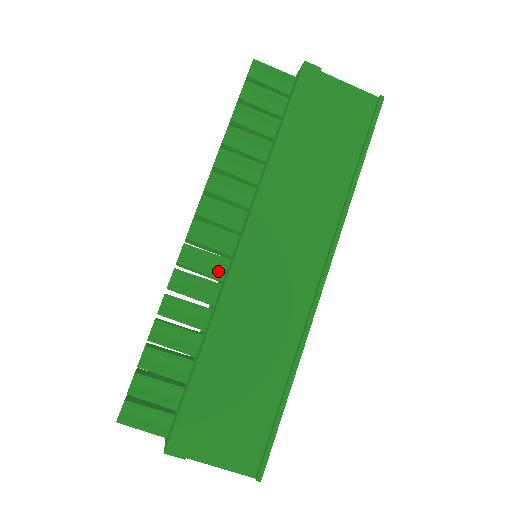
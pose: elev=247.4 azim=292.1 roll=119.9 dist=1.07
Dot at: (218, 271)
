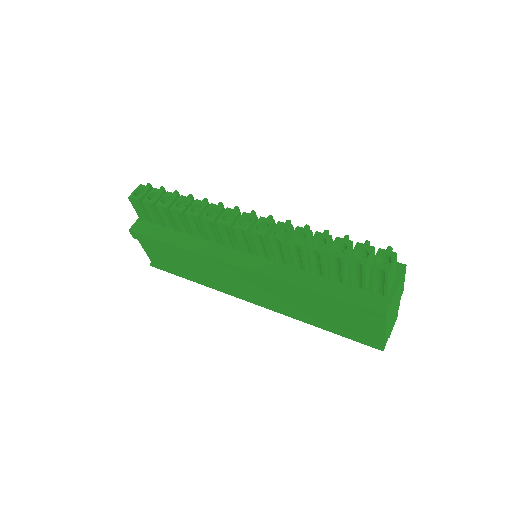
Dot at: (228, 243)
